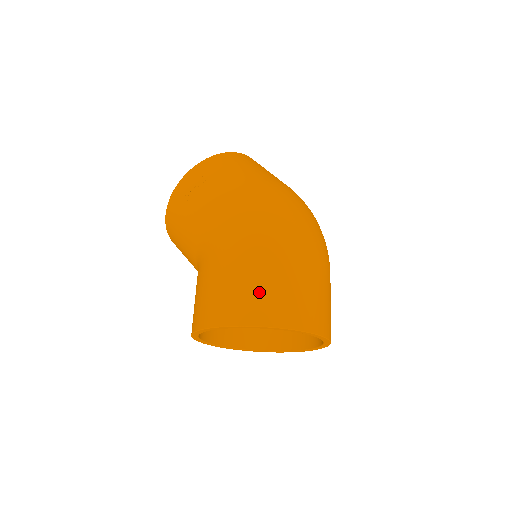
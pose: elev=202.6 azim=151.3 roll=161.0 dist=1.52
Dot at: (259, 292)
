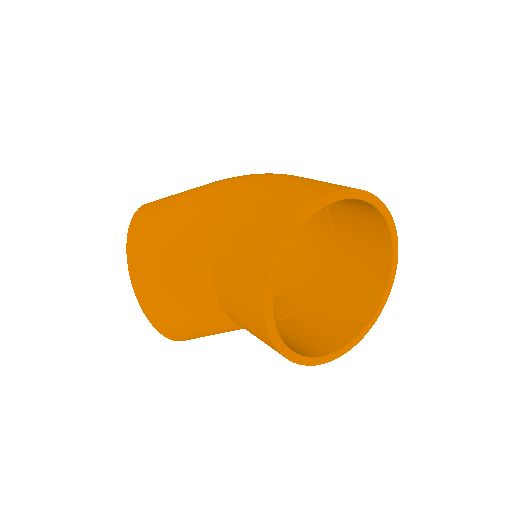
Dot at: (313, 183)
